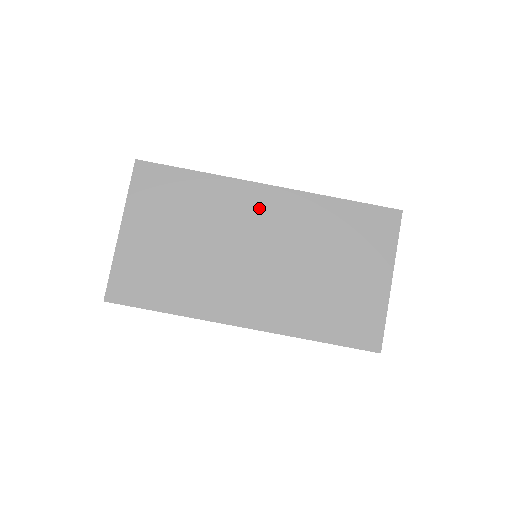
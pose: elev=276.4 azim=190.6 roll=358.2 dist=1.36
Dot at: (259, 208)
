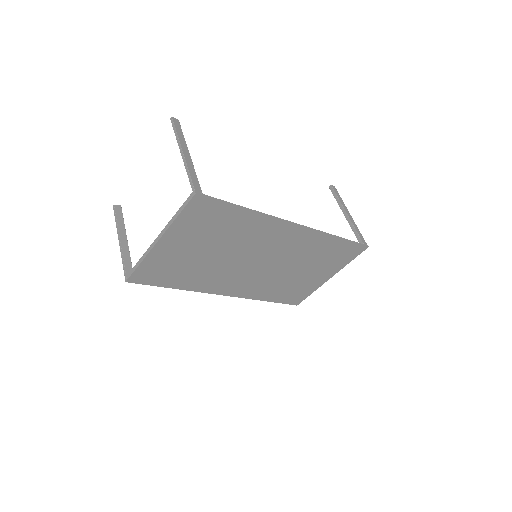
Dot at: (280, 238)
